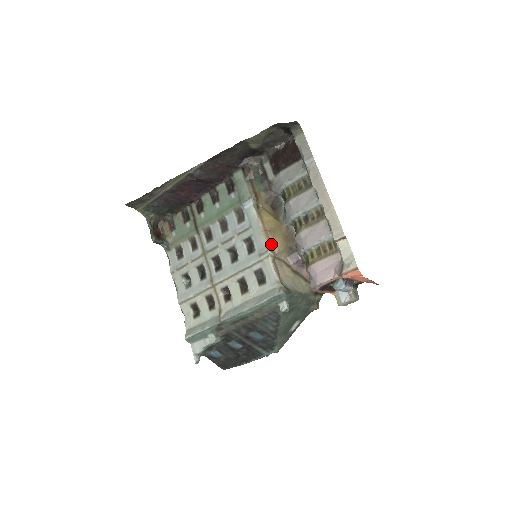
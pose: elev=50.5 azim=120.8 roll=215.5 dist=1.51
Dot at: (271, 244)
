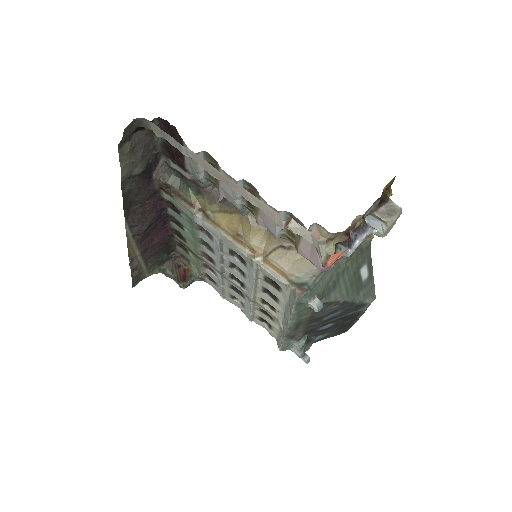
Dot at: (250, 248)
